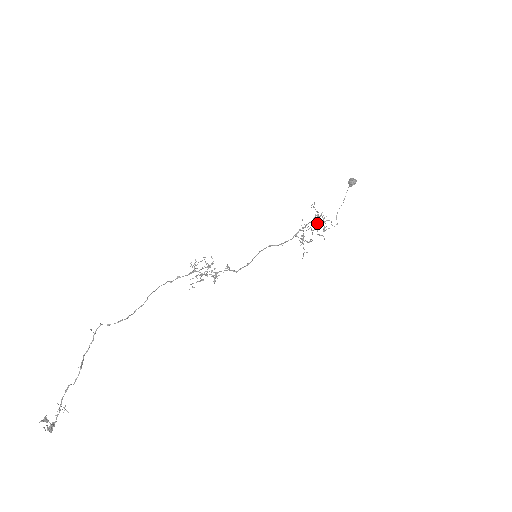
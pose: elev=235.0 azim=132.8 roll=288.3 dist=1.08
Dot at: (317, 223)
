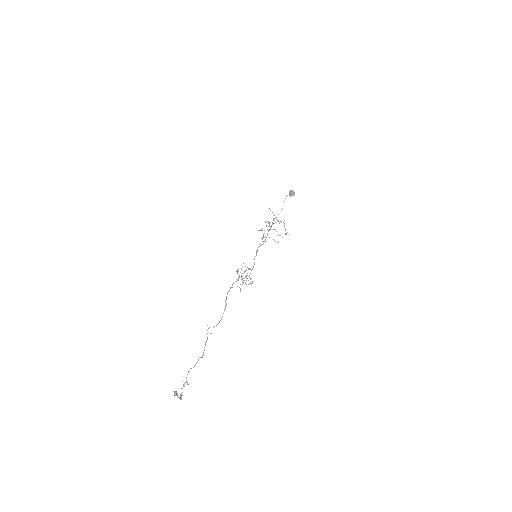
Dot at: (273, 223)
